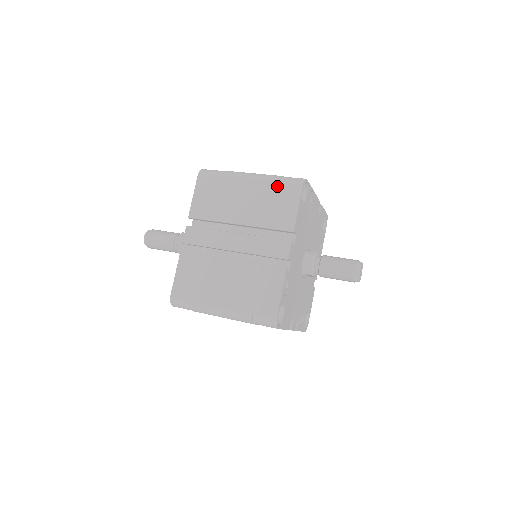
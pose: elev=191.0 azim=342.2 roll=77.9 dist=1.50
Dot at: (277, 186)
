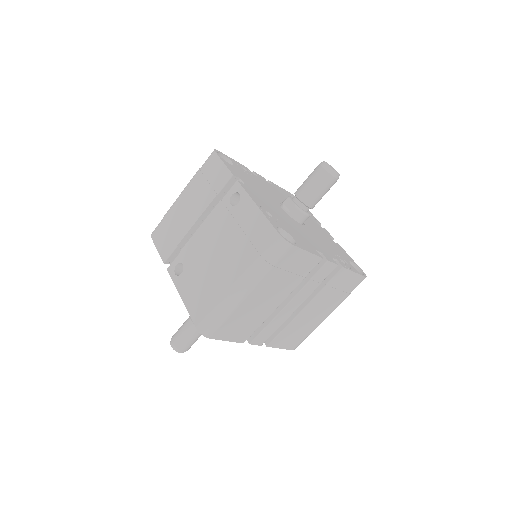
Dot at: (275, 269)
